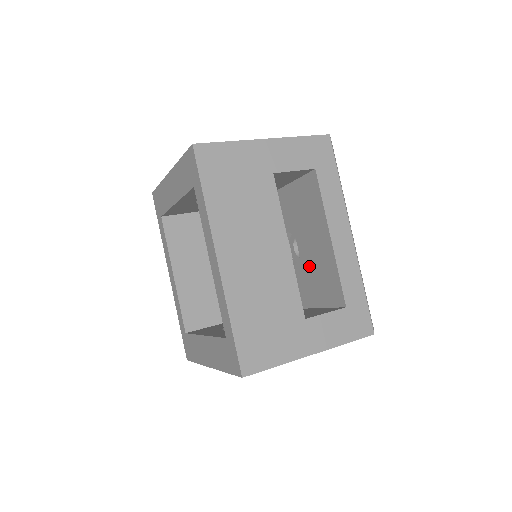
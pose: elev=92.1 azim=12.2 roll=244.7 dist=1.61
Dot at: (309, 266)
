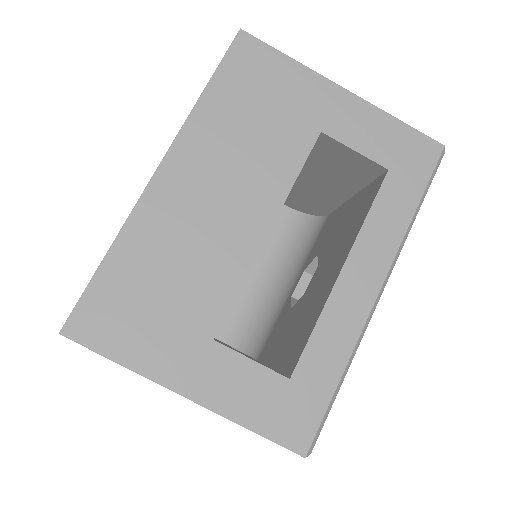
Dot at: (303, 307)
